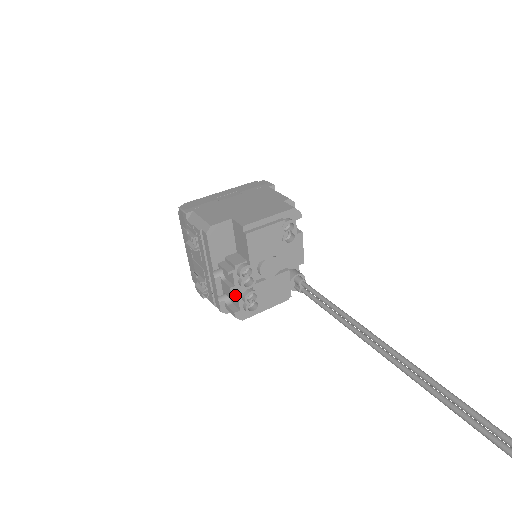
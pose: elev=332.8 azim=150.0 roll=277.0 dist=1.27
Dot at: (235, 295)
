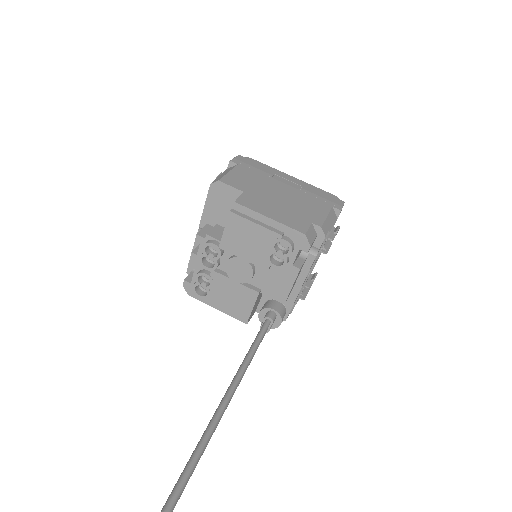
Dot at: (193, 264)
